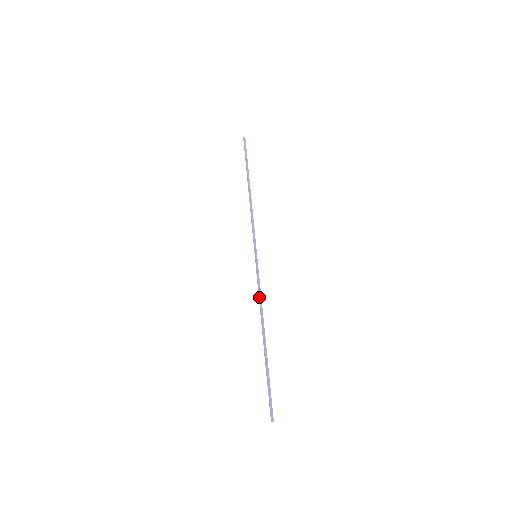
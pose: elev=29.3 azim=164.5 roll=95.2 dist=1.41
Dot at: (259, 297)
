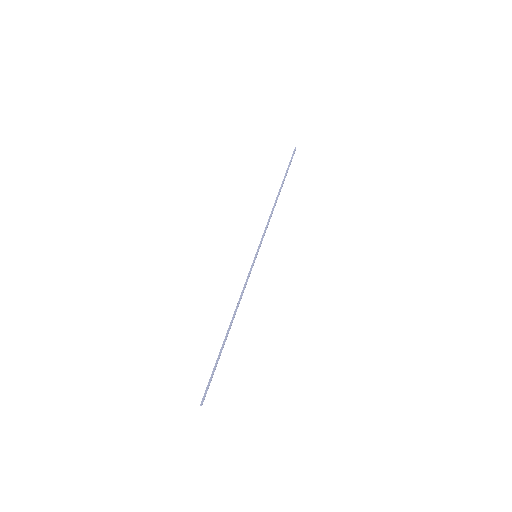
Dot at: (241, 293)
